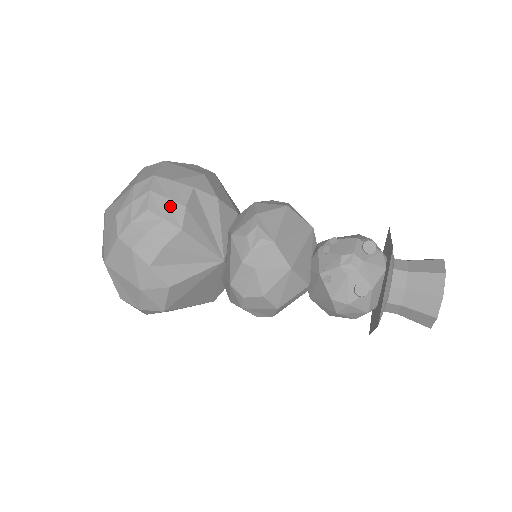
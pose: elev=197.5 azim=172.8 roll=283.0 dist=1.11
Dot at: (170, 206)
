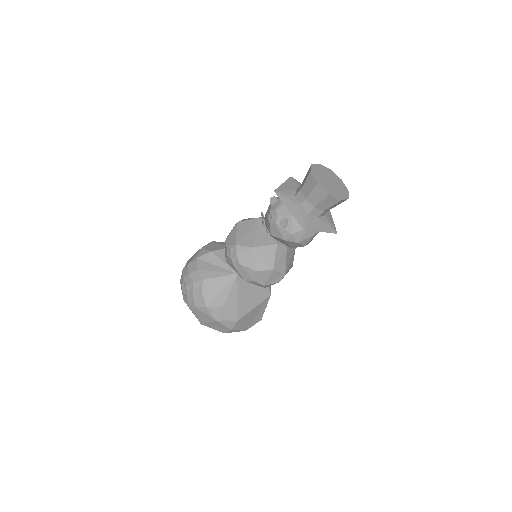
Dot at: (192, 276)
